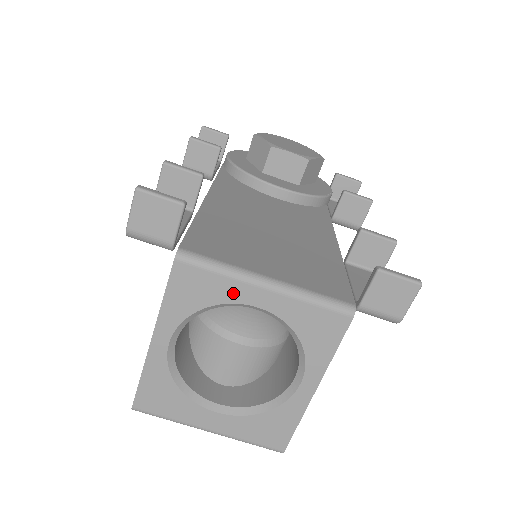
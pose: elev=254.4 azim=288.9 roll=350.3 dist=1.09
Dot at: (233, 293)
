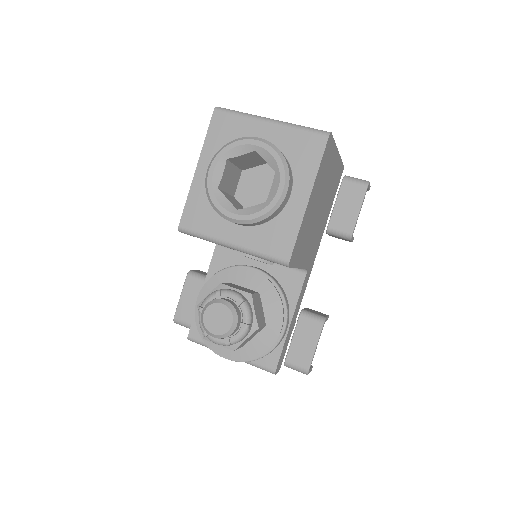
Dot at: occluded
